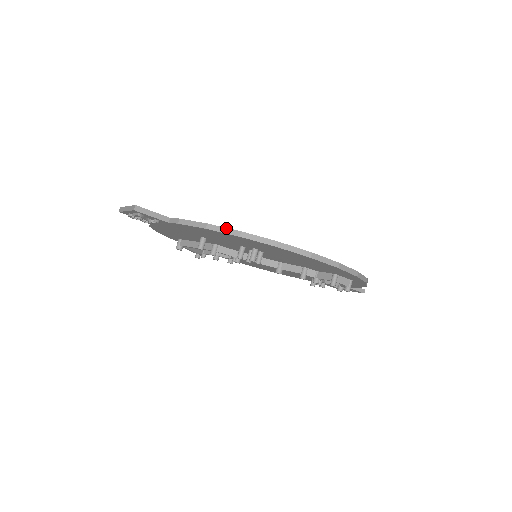
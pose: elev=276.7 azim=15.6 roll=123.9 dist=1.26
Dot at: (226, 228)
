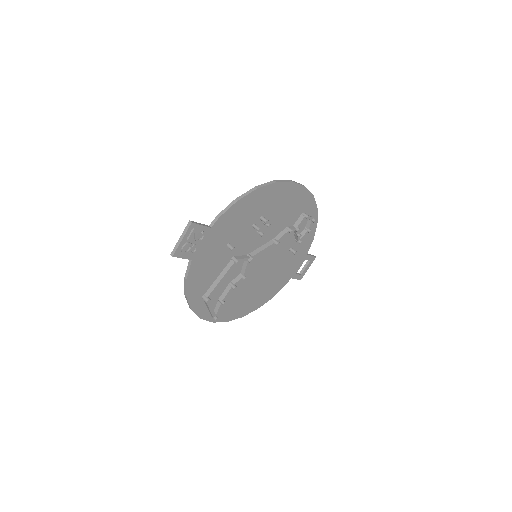
Dot at: (247, 192)
